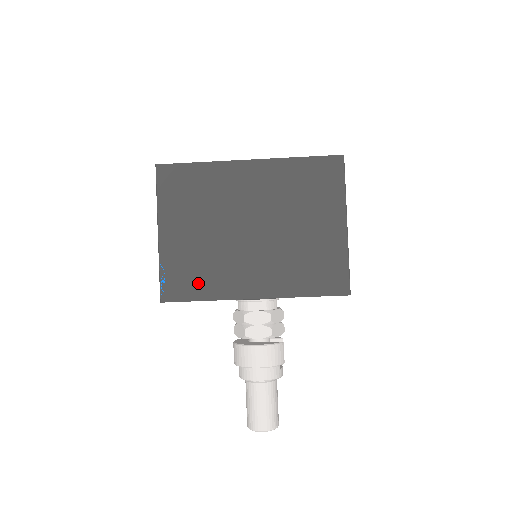
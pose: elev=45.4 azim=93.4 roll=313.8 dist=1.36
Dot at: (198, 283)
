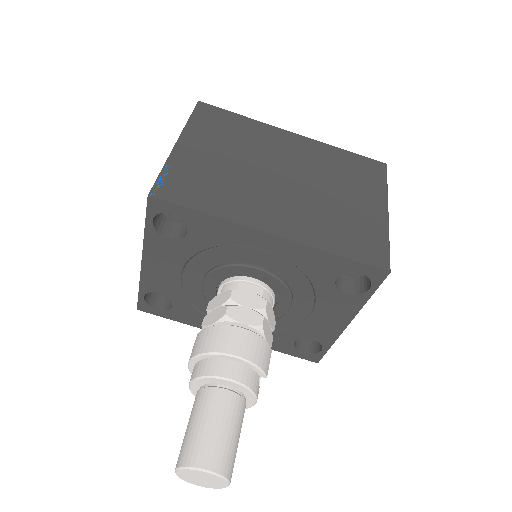
Dot at: (206, 196)
